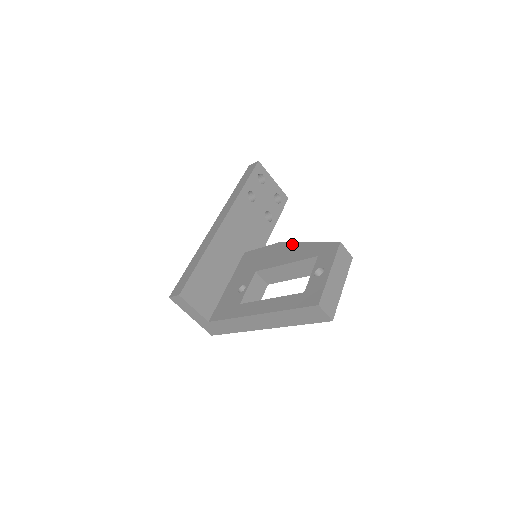
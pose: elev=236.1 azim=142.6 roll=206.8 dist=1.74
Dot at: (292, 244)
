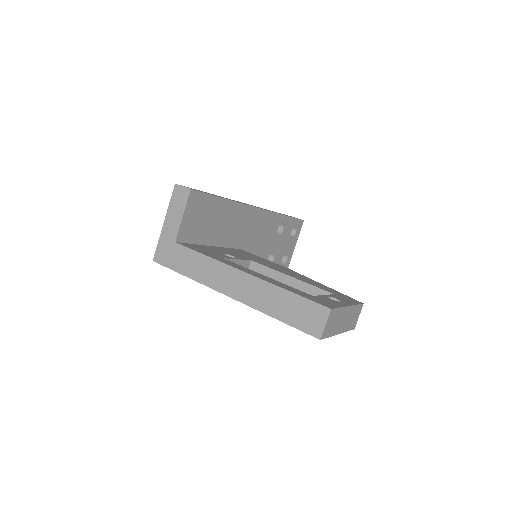
Dot at: (303, 275)
